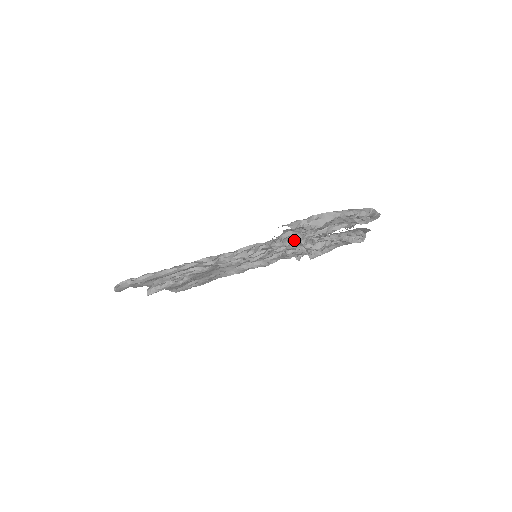
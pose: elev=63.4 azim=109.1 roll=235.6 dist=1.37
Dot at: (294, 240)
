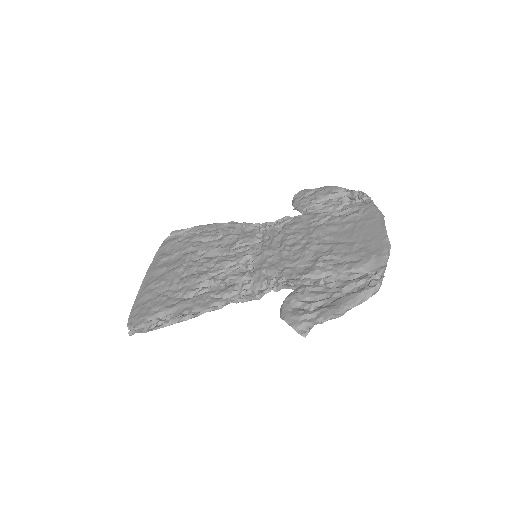
Dot at: occluded
